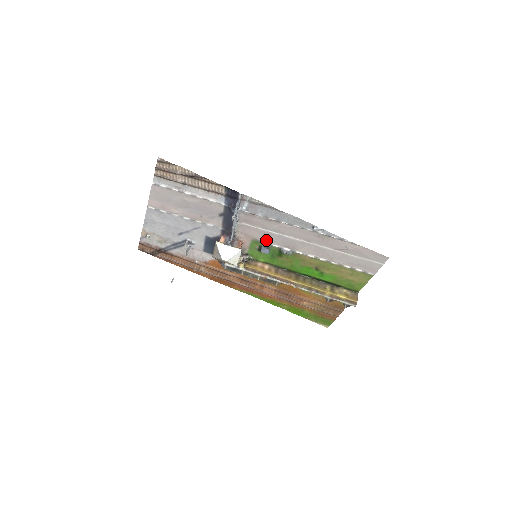
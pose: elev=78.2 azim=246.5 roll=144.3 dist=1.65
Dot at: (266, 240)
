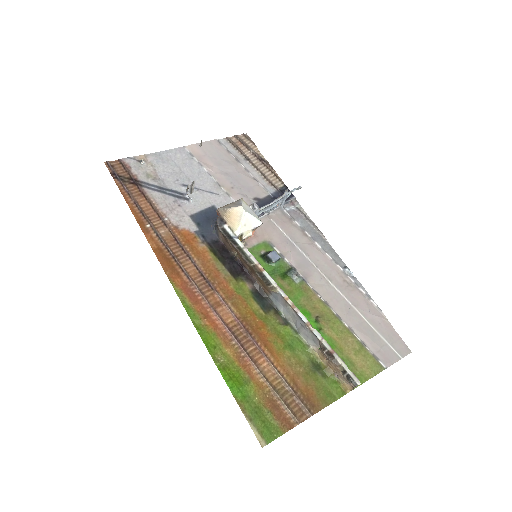
Dot at: (282, 250)
